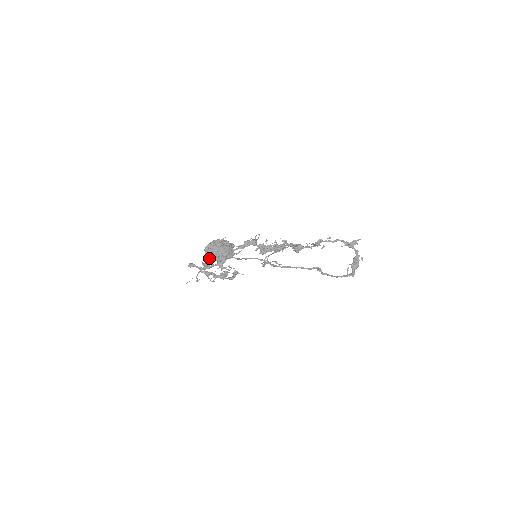
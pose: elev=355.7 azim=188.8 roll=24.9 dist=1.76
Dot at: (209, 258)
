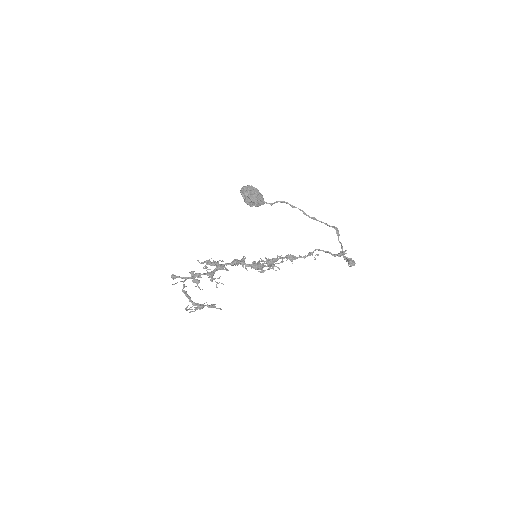
Dot at: (247, 194)
